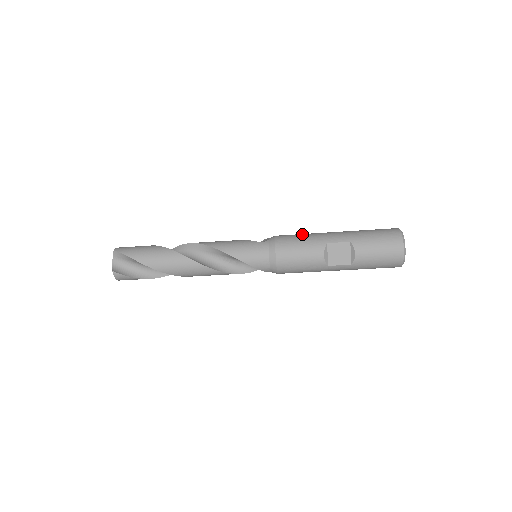
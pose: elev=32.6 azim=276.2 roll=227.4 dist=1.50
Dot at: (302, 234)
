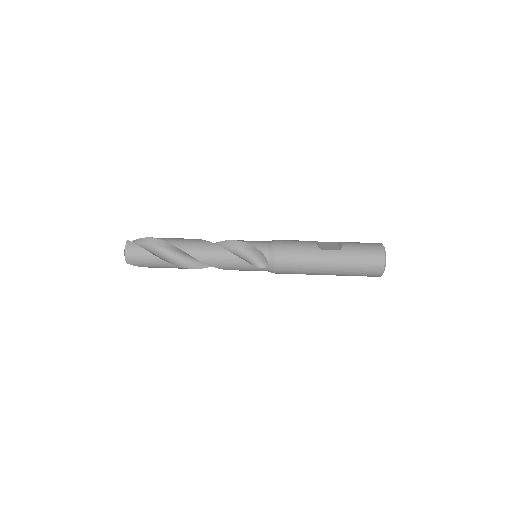
Dot at: occluded
